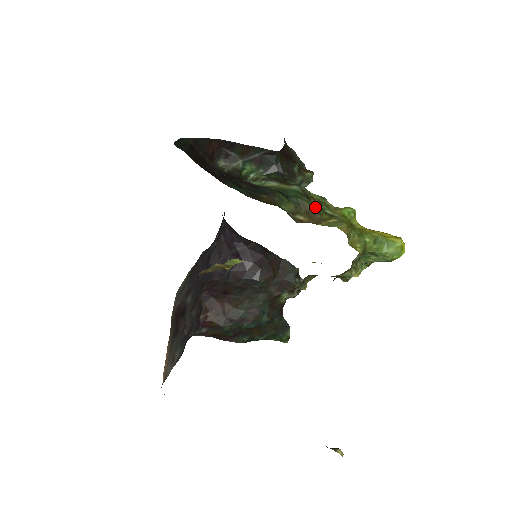
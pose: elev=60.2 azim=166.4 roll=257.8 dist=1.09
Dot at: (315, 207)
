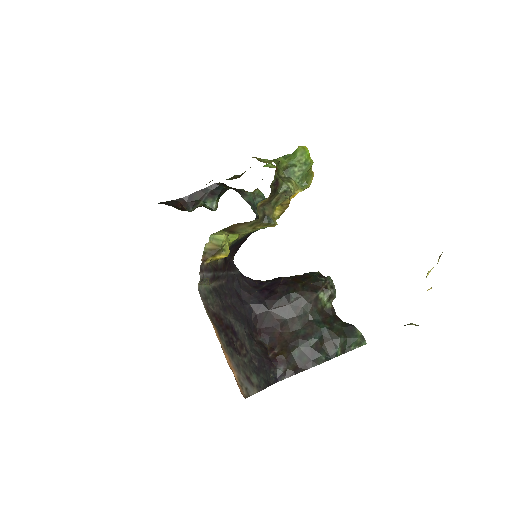
Dot at: occluded
